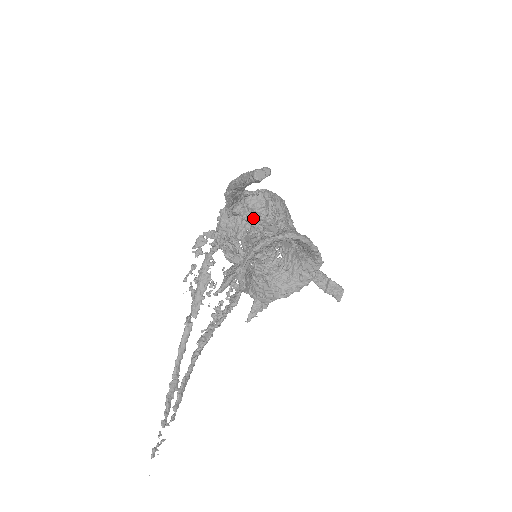
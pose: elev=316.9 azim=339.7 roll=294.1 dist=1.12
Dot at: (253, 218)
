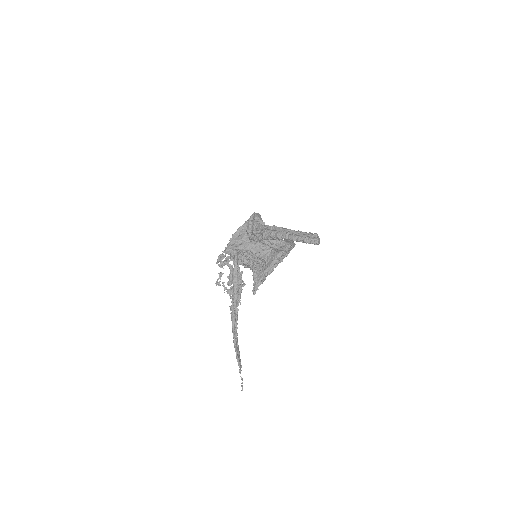
Dot at: occluded
